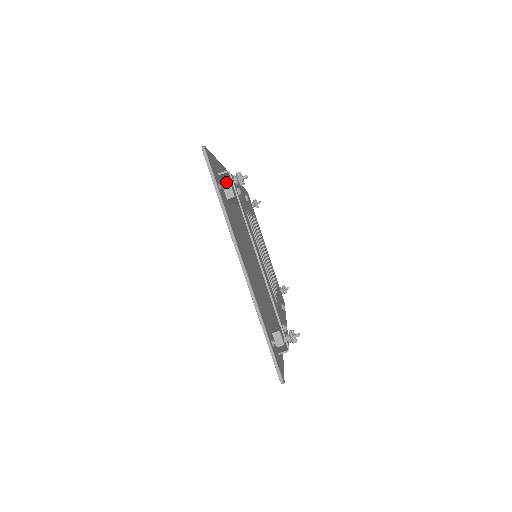
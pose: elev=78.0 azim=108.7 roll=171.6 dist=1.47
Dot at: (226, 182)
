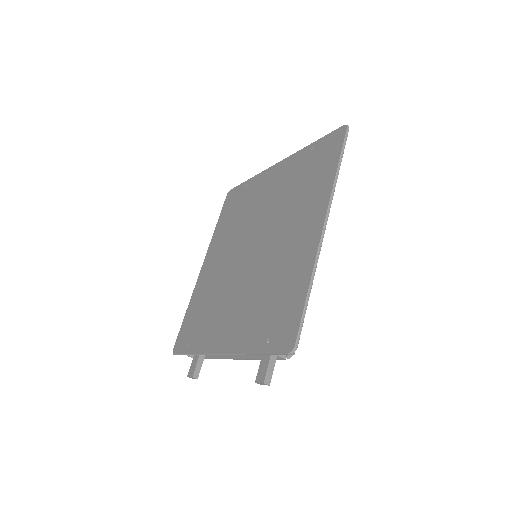
Dot at: occluded
